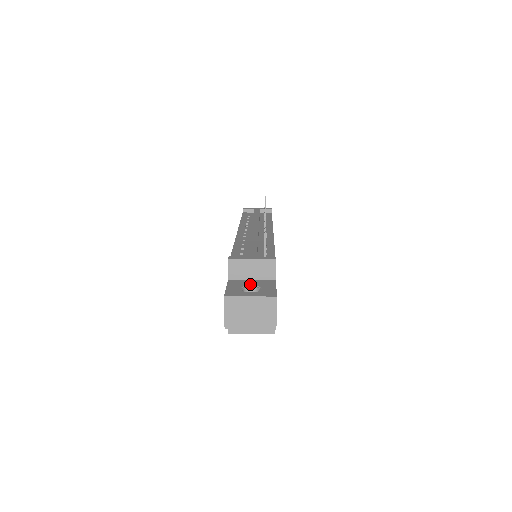
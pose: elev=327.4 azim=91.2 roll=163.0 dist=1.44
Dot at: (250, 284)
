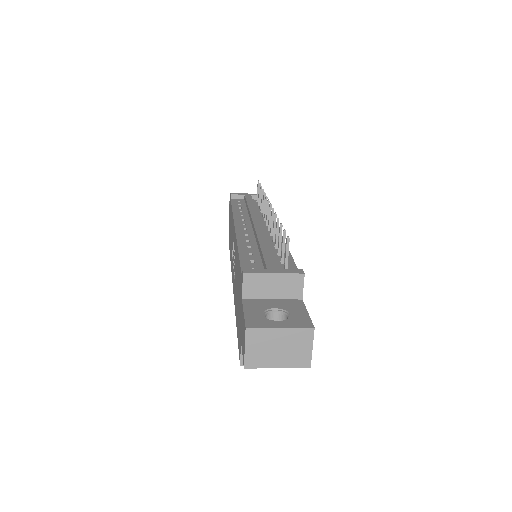
Dot at: (273, 306)
